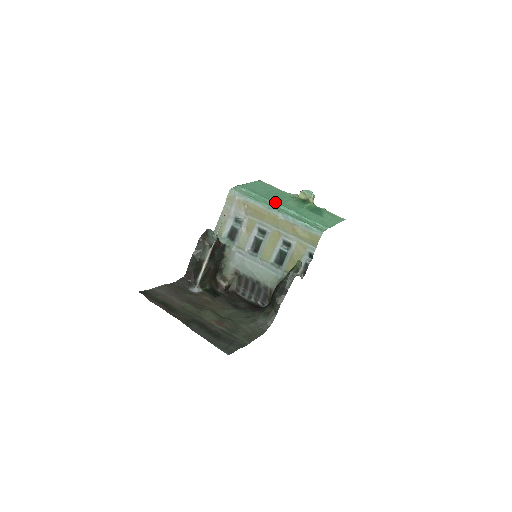
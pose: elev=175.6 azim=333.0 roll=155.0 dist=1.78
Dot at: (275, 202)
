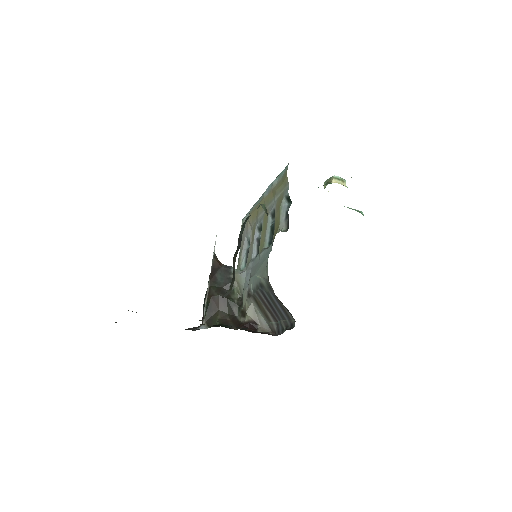
Dot at: occluded
